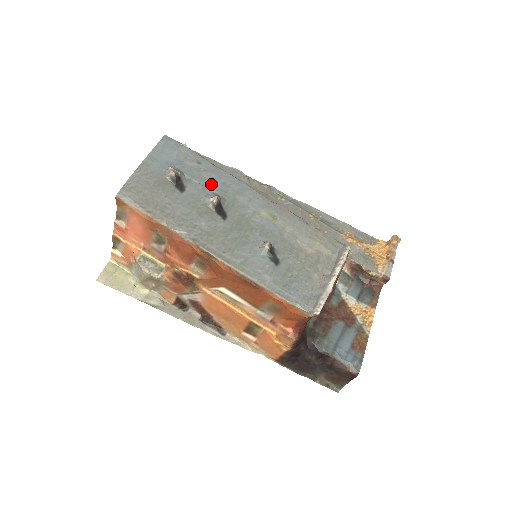
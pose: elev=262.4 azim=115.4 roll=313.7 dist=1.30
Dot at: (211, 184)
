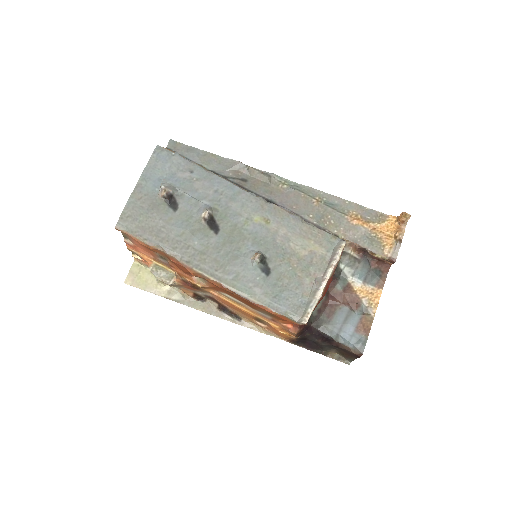
Dot at: (204, 195)
